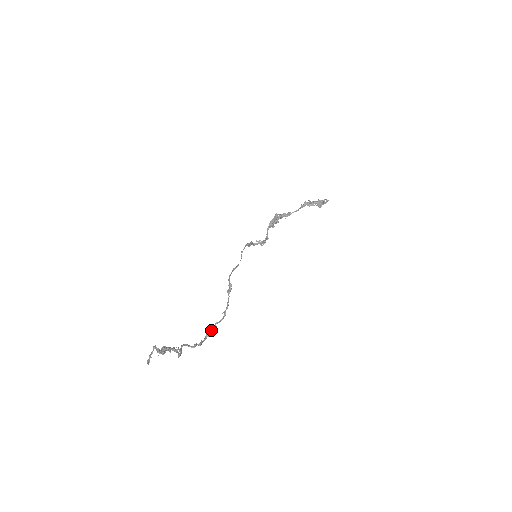
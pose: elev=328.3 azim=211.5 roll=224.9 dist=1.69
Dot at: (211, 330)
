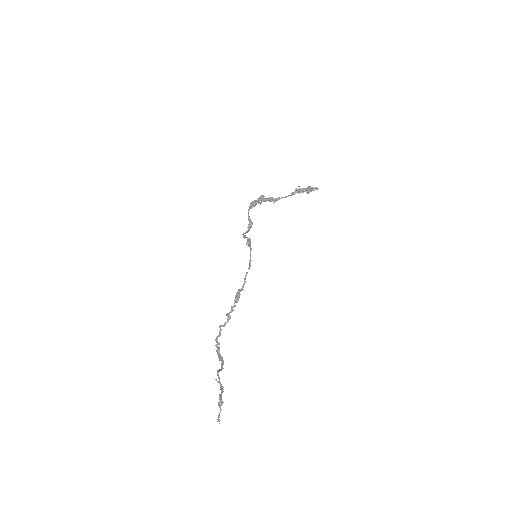
Dot at: (219, 336)
